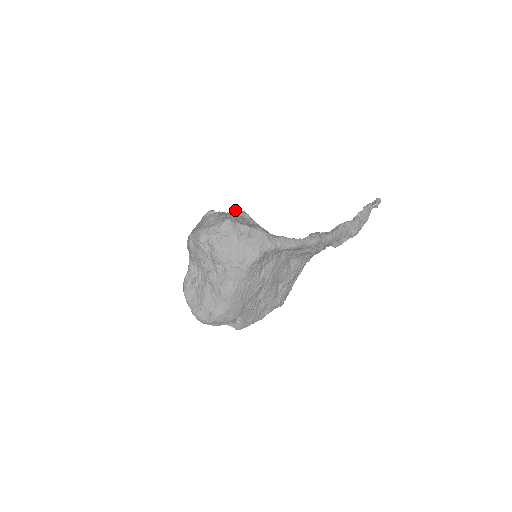
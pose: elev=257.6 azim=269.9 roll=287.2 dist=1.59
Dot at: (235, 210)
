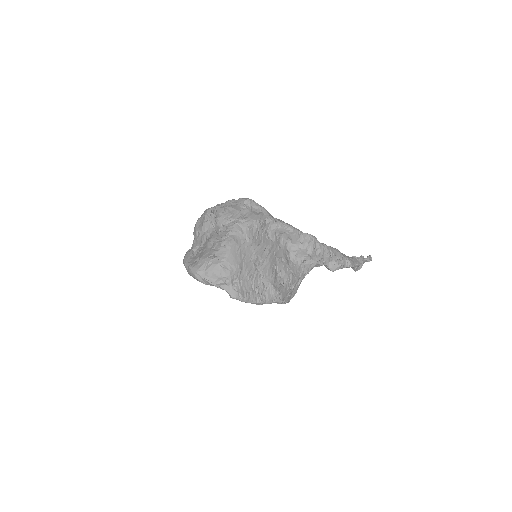
Dot at: occluded
